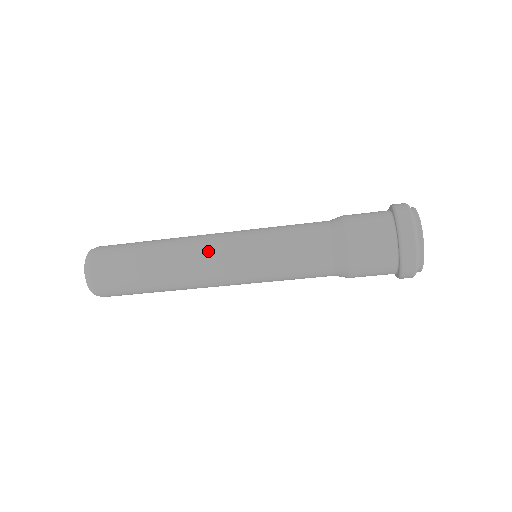
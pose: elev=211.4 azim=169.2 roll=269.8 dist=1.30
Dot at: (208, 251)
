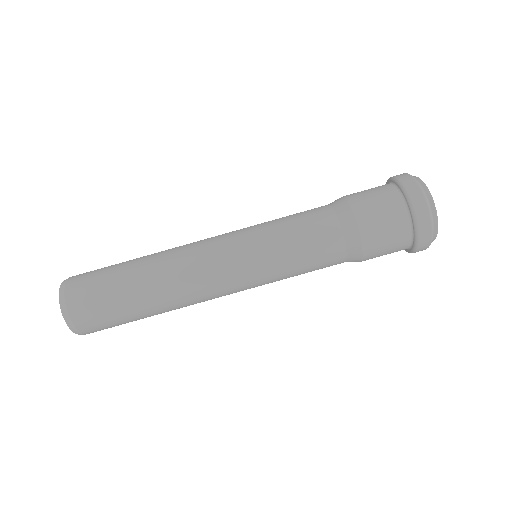
Dot at: (203, 246)
